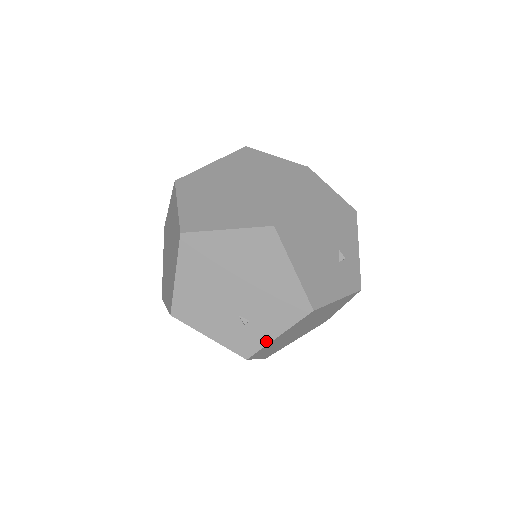
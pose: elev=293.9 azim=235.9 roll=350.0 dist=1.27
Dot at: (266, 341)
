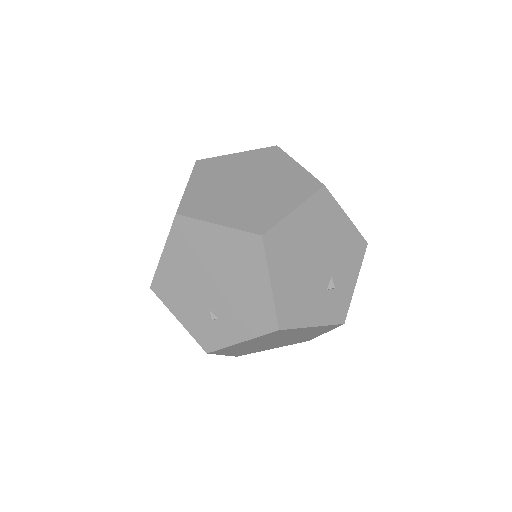
Dot at: (228, 343)
